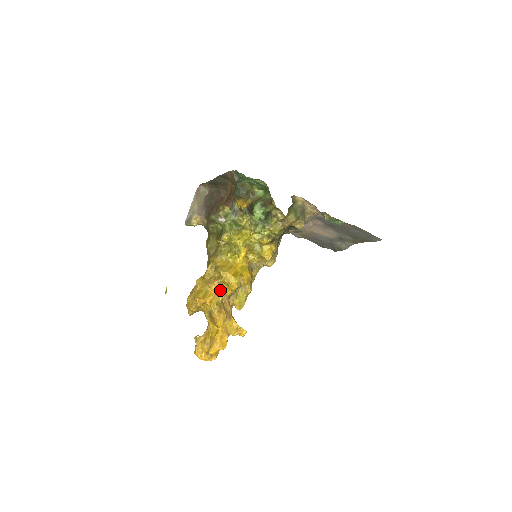
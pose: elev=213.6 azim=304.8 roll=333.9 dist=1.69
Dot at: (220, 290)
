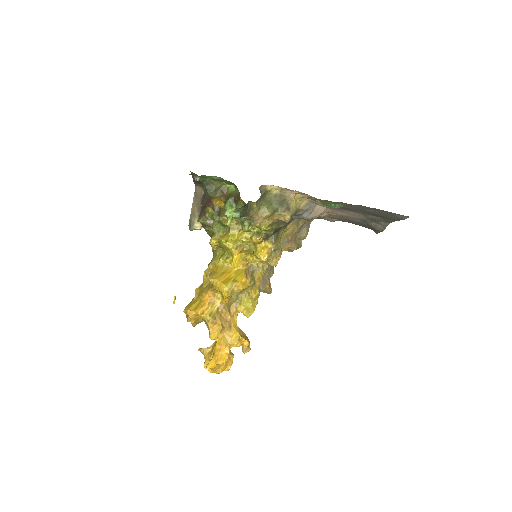
Dot at: (215, 299)
